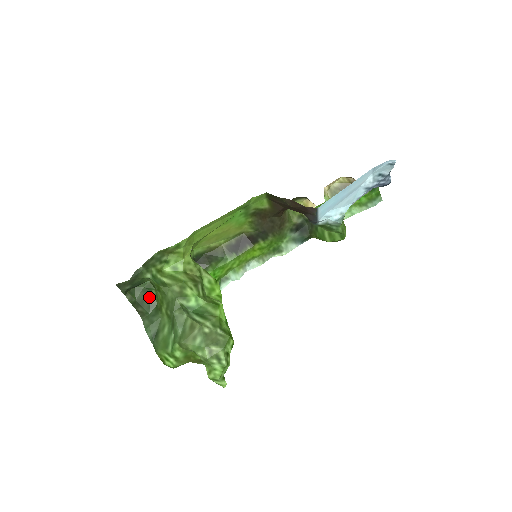
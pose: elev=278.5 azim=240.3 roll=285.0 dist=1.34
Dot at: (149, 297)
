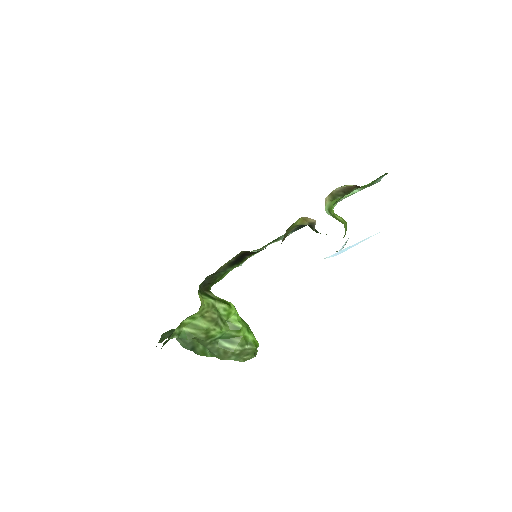
Dot at: occluded
